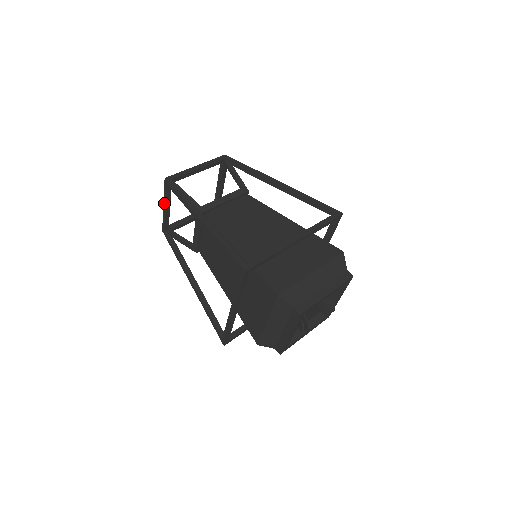
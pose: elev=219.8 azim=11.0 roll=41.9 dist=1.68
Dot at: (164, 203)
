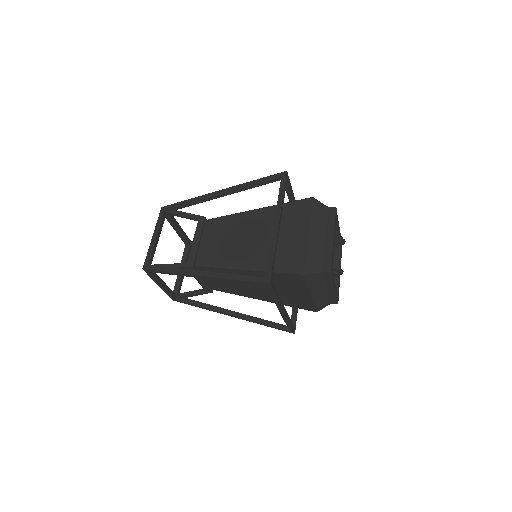
Dot at: (157, 284)
